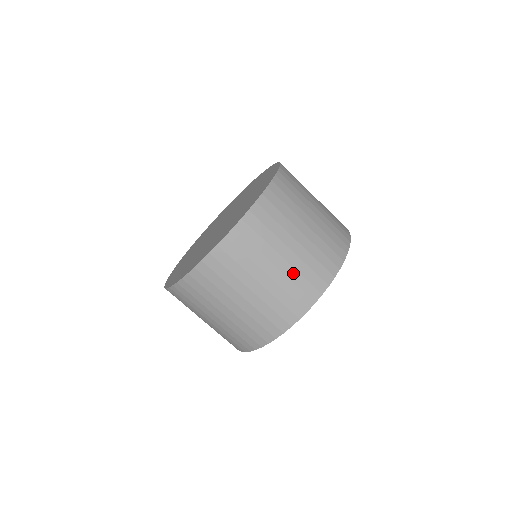
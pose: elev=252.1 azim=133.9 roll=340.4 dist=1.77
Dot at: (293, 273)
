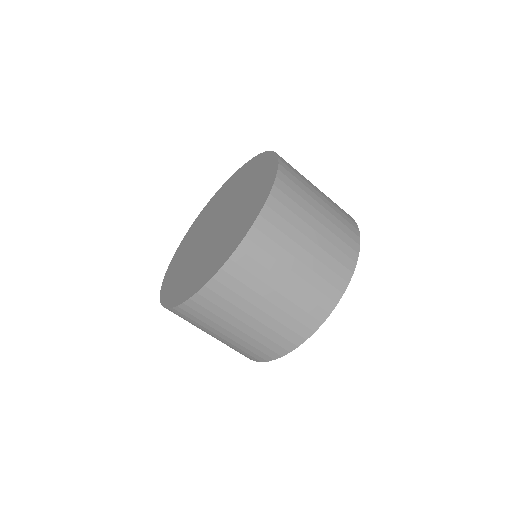
Dot at: (231, 345)
